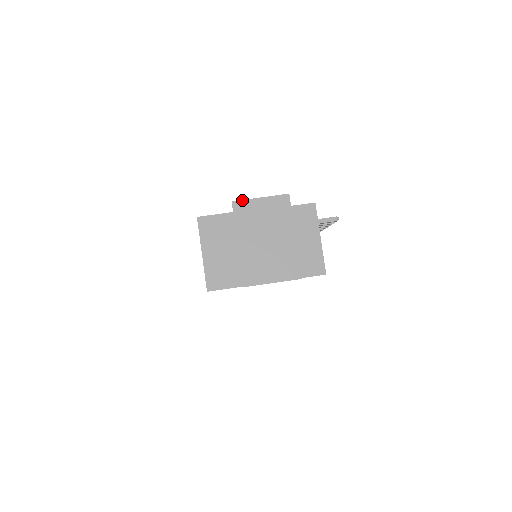
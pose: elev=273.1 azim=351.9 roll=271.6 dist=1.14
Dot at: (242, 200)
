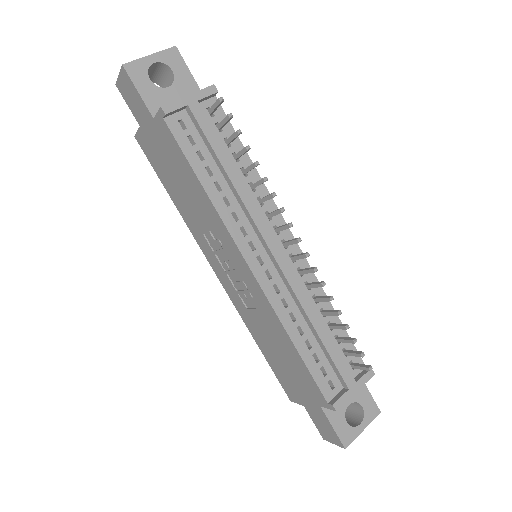
Dot at: occluded
